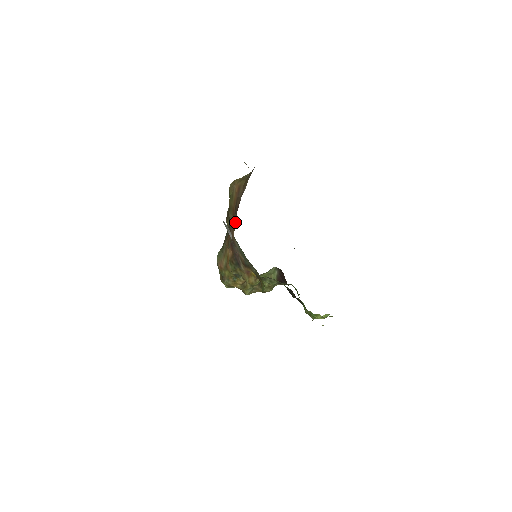
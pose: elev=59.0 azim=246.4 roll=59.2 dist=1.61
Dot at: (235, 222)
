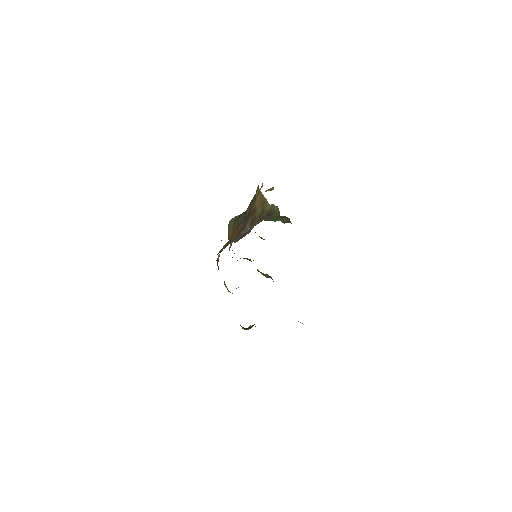
Dot at: occluded
